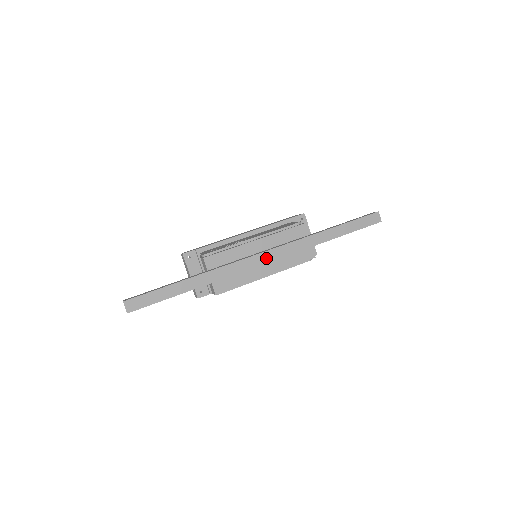
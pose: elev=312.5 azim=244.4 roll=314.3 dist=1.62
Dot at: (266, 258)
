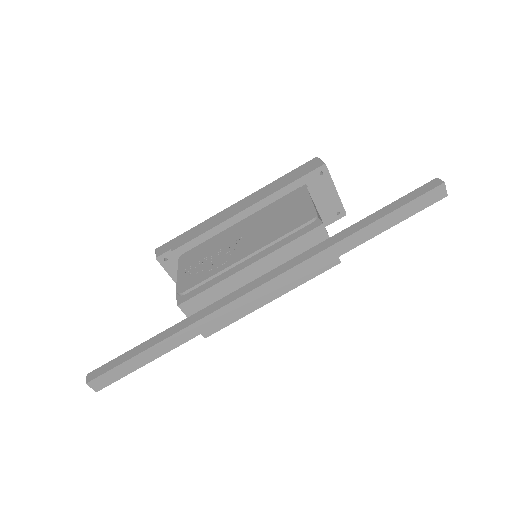
Dot at: (267, 290)
